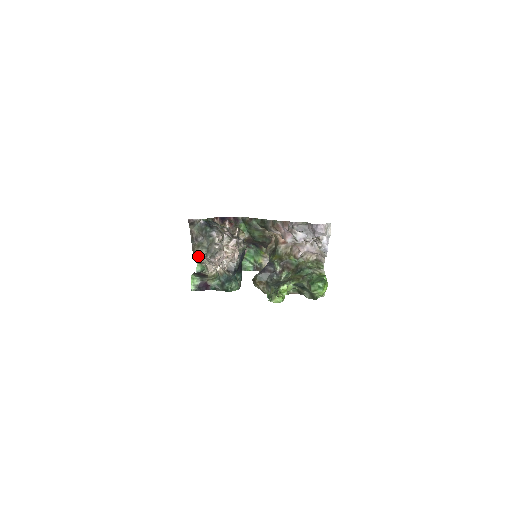
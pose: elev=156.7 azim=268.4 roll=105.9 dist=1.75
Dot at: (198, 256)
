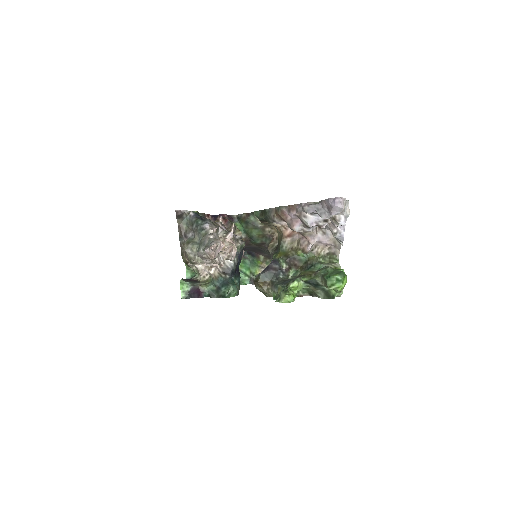
Dot at: (188, 254)
